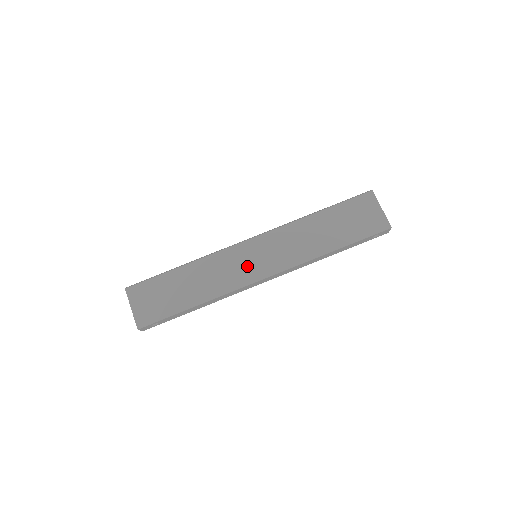
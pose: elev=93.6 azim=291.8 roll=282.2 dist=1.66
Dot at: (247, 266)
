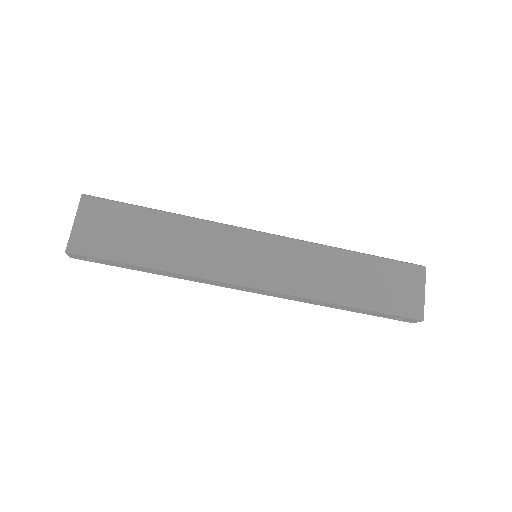
Dot at: (242, 261)
